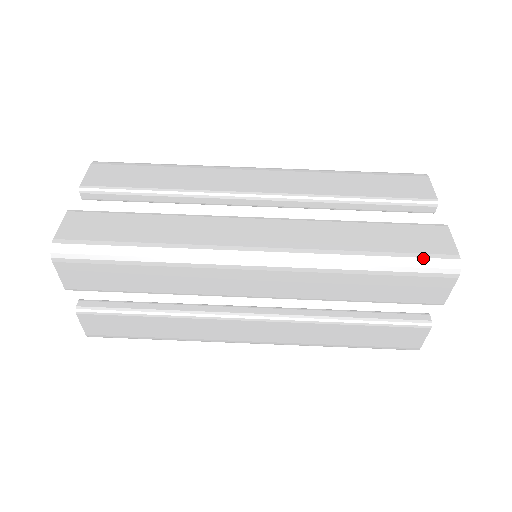
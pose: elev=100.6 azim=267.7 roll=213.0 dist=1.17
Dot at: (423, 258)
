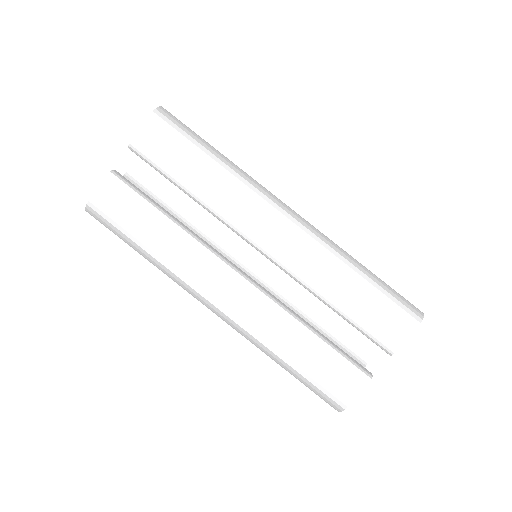
Dot at: (321, 391)
